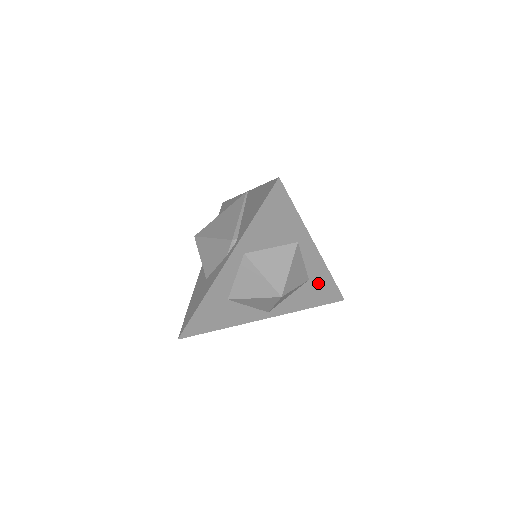
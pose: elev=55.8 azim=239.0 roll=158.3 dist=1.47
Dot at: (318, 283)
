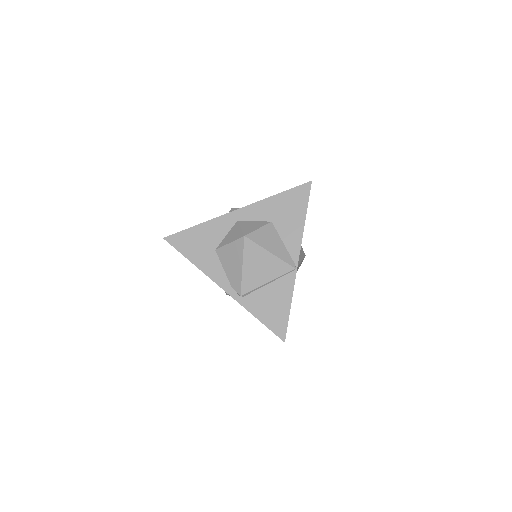
Dot at: occluded
